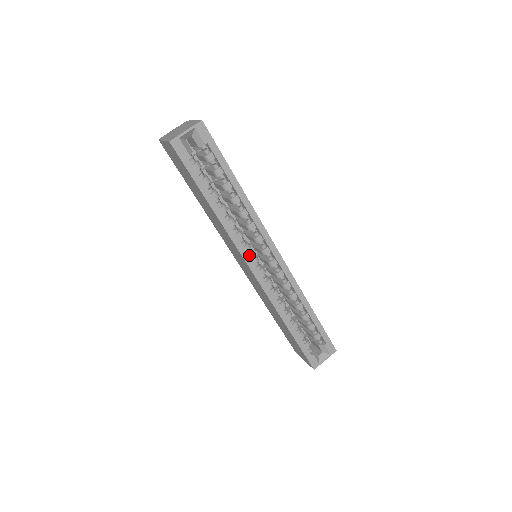
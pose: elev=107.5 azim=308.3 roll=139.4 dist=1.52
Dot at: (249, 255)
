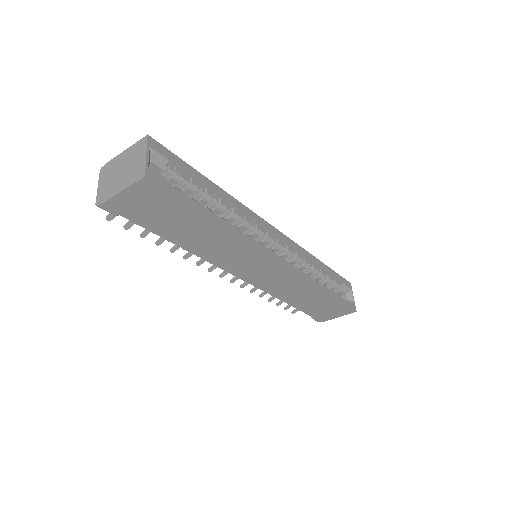
Dot at: occluded
